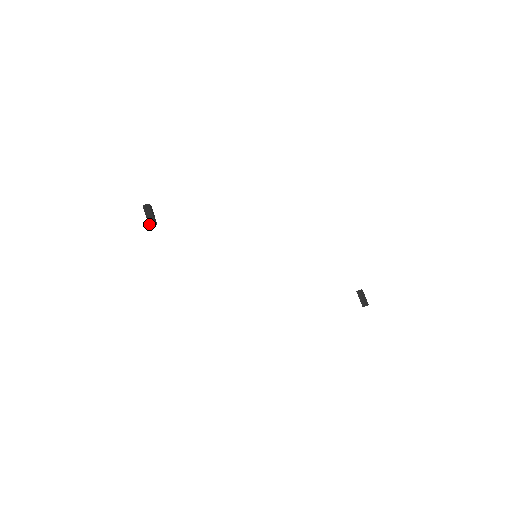
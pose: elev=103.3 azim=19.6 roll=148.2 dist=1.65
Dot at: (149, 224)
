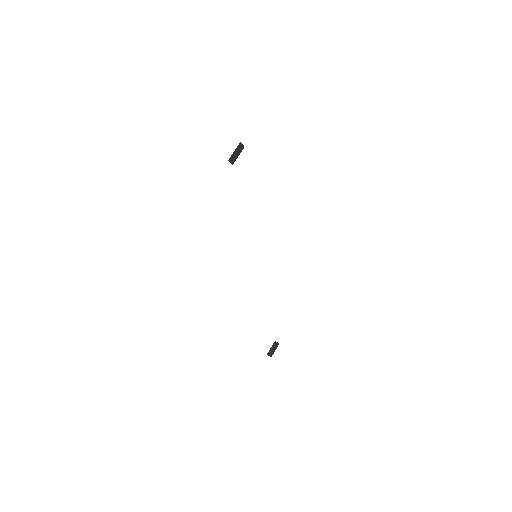
Dot at: (229, 160)
